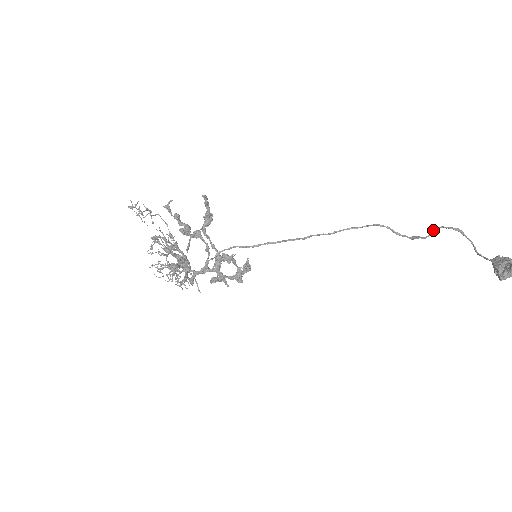
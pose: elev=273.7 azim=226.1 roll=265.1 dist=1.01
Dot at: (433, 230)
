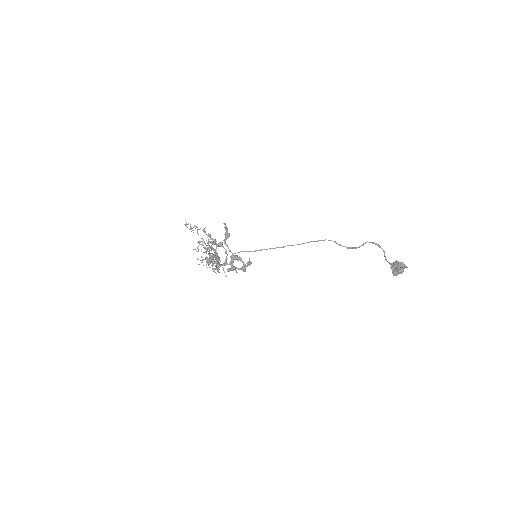
Dot at: (363, 243)
